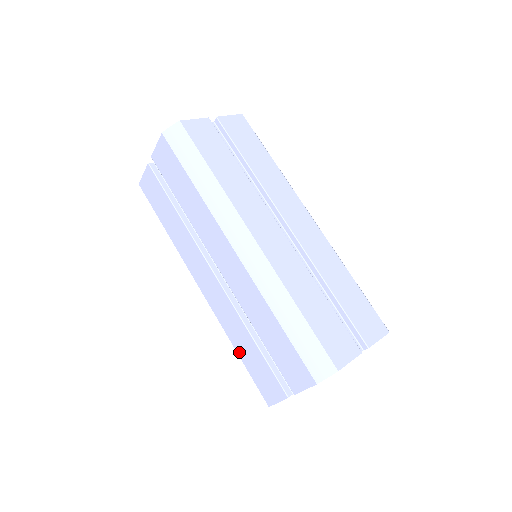
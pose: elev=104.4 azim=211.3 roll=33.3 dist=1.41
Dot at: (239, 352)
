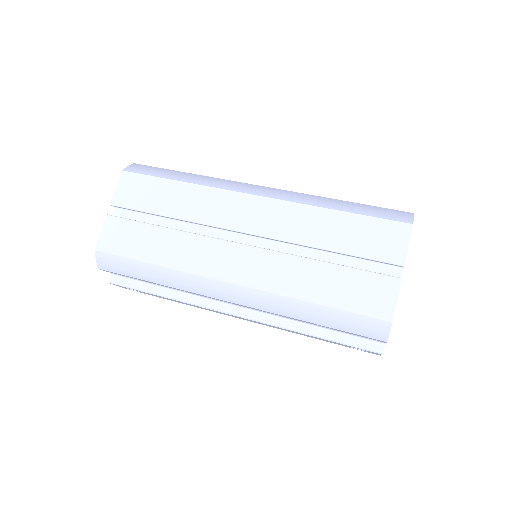
Dot at: (318, 299)
